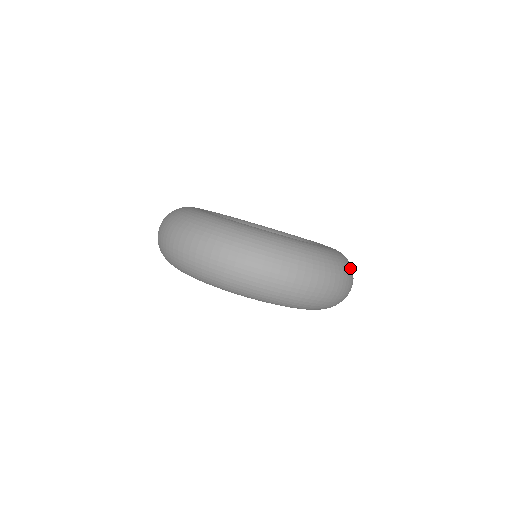
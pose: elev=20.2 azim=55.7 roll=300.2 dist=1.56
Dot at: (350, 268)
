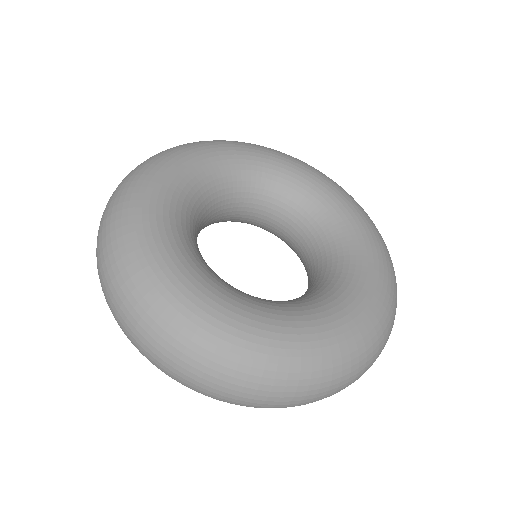
Dot at: (386, 334)
